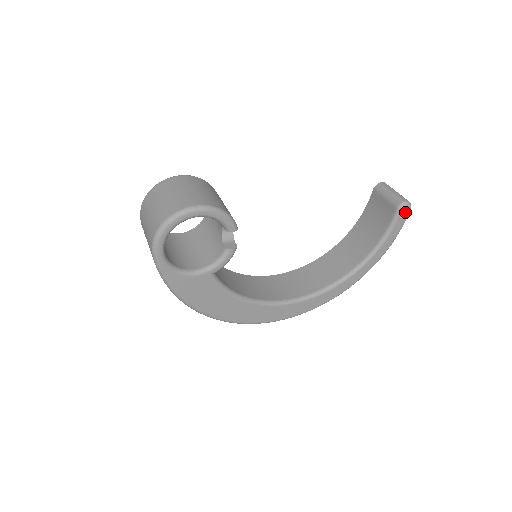
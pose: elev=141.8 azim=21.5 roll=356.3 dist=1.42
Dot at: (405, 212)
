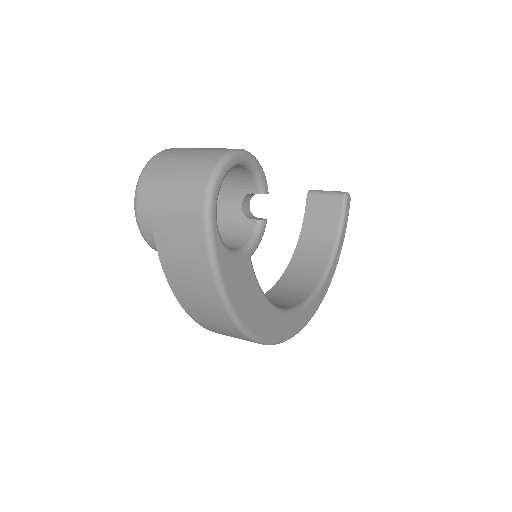
Dot at: (349, 202)
